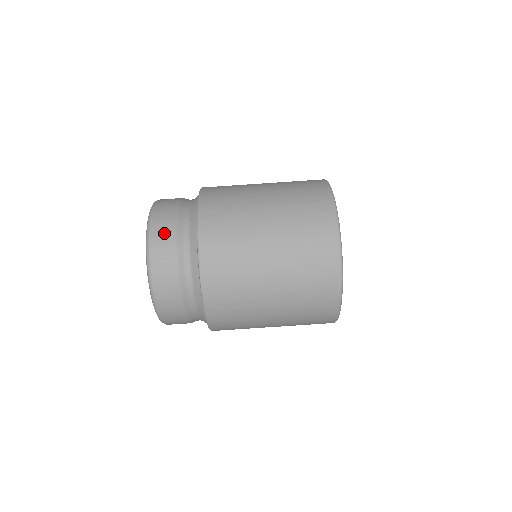
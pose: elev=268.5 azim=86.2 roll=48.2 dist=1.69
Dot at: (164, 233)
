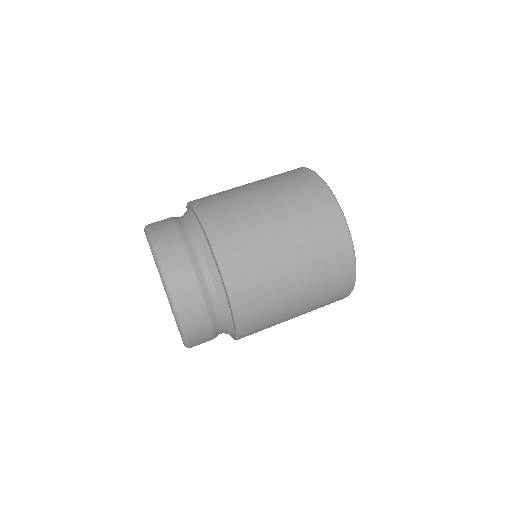
Dot at: (163, 226)
